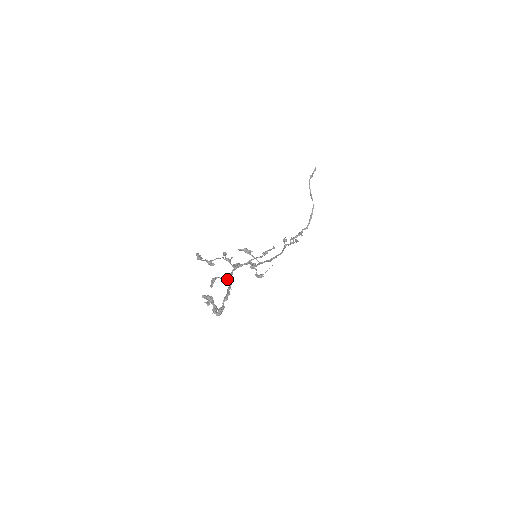
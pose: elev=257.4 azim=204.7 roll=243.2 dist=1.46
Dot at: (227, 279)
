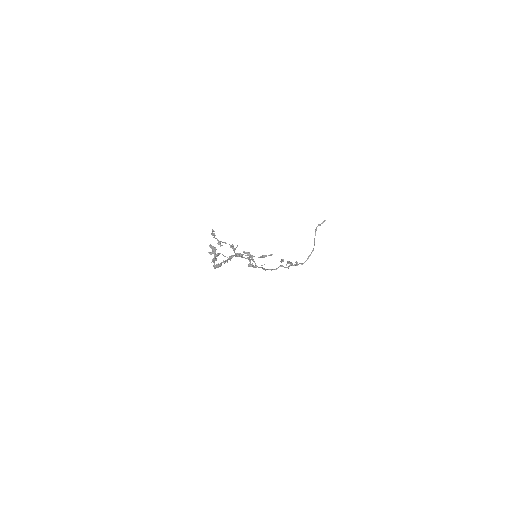
Dot at: (229, 256)
